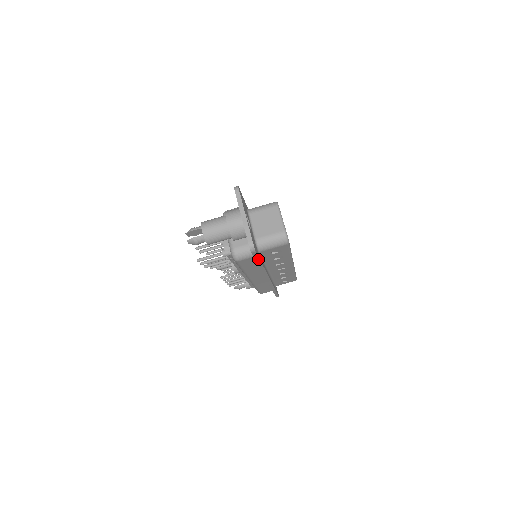
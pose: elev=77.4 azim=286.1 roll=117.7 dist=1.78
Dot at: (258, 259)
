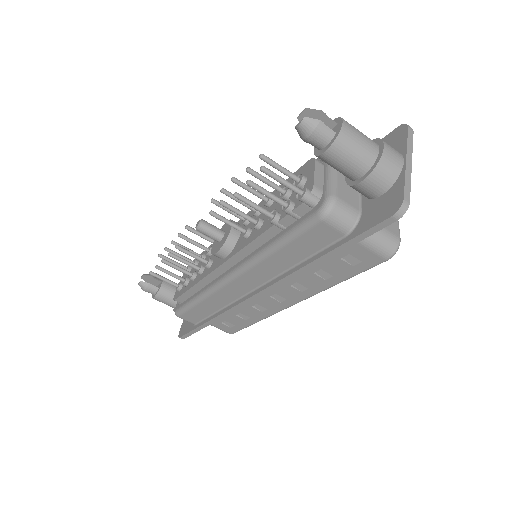
Dot at: (354, 241)
